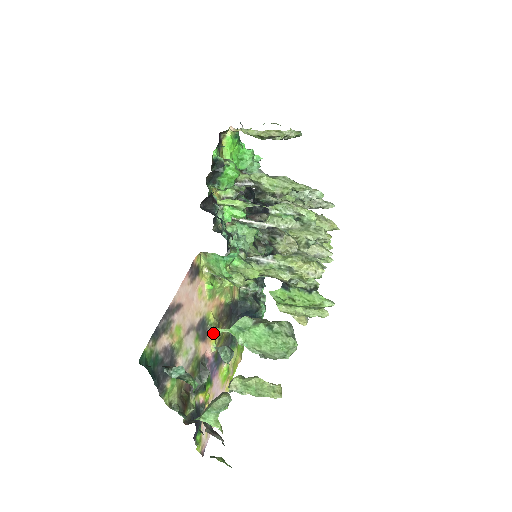
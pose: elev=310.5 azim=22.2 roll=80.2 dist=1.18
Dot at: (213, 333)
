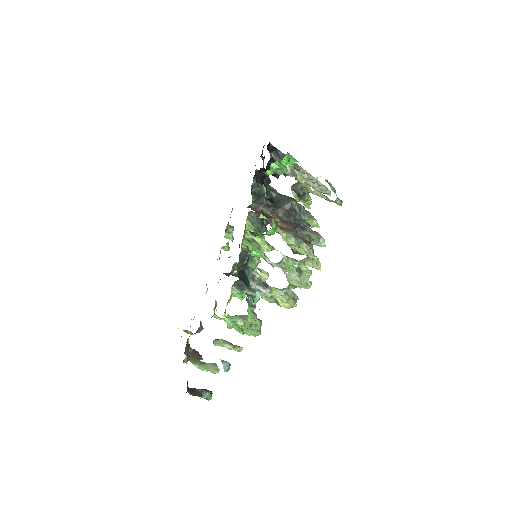
Dot at: occluded
